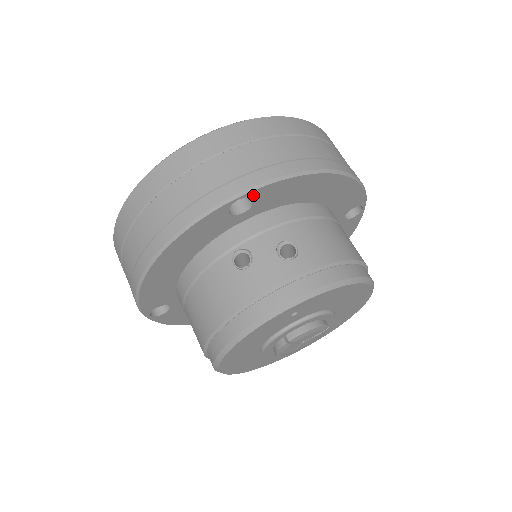
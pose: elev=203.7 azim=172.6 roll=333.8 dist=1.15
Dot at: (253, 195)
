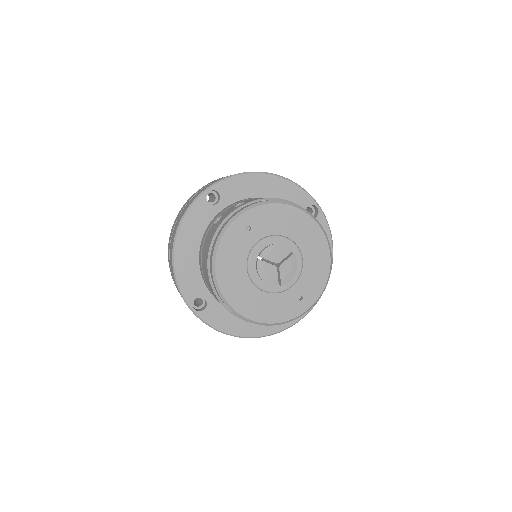
Dot at: (216, 189)
